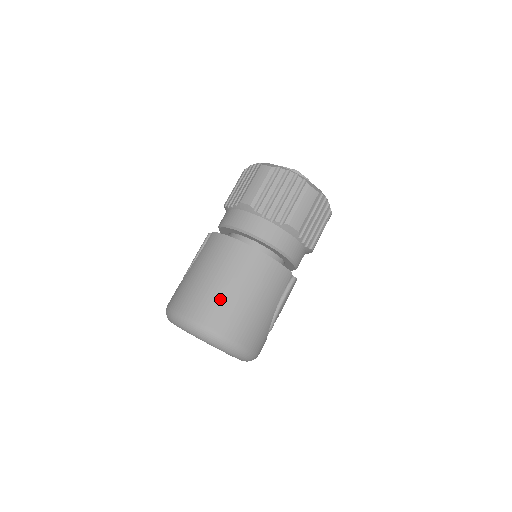
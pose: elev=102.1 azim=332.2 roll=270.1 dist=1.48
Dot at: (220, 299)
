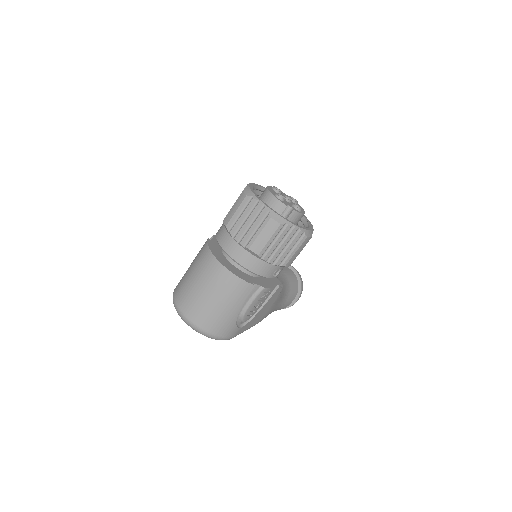
Dot at: (193, 296)
